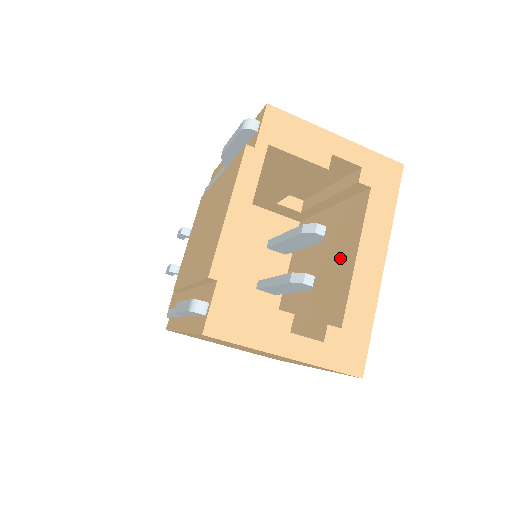
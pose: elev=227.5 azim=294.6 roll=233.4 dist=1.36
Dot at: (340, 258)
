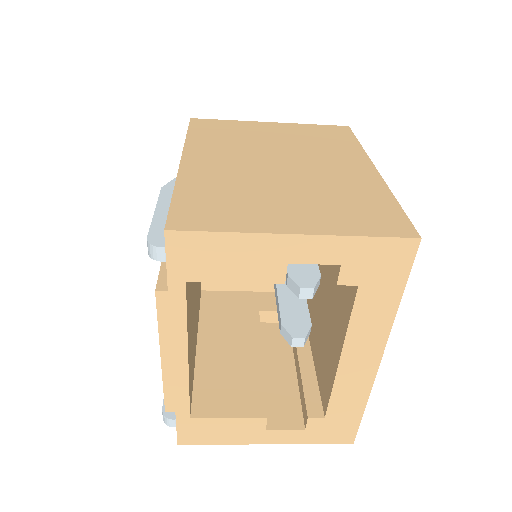
Dot at: (331, 329)
